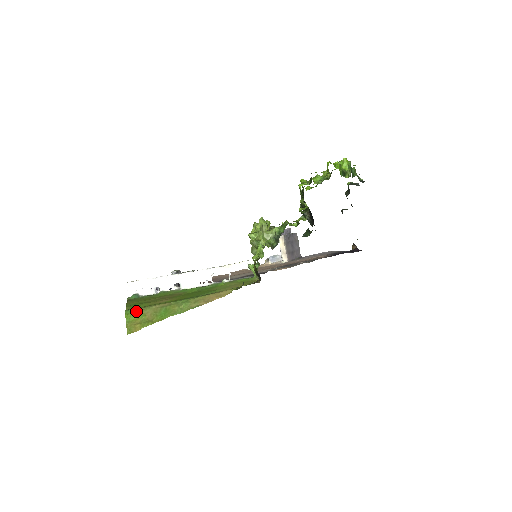
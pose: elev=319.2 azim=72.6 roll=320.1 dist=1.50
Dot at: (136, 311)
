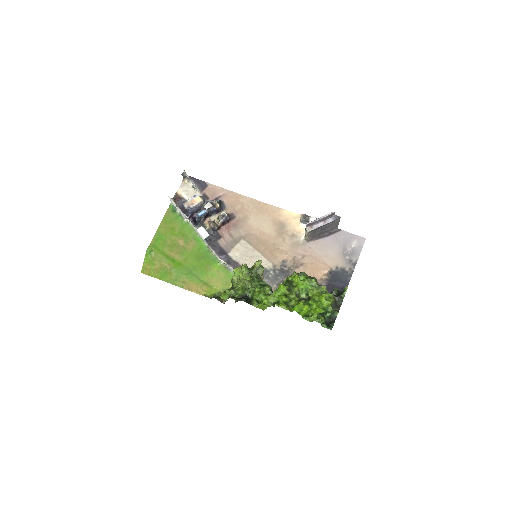
Dot at: (152, 256)
